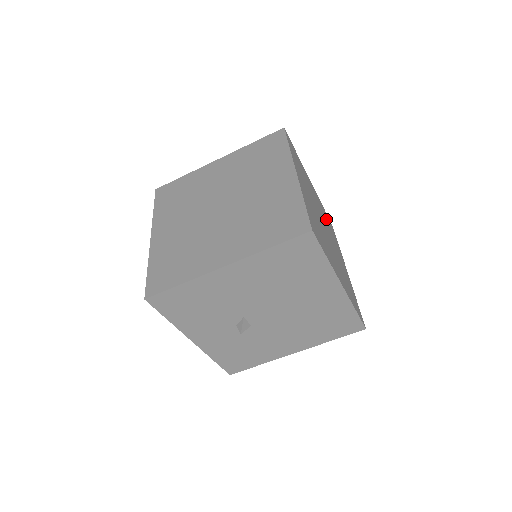
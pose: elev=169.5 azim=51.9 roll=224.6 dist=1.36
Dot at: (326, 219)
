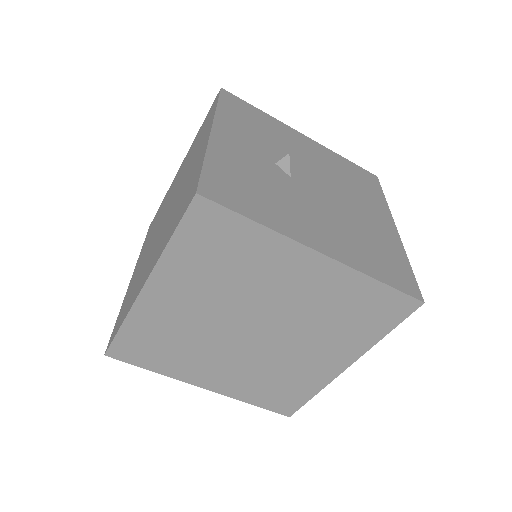
Dot at: occluded
